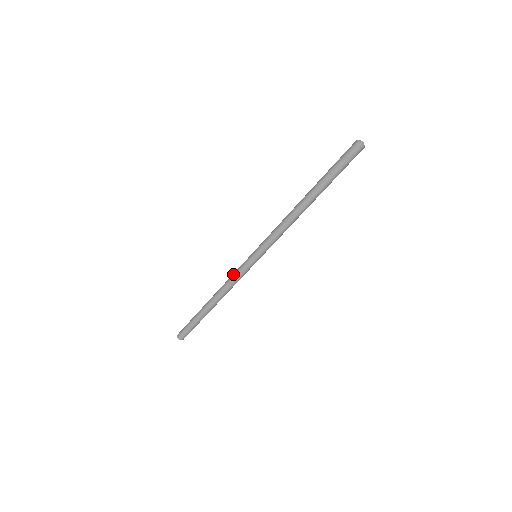
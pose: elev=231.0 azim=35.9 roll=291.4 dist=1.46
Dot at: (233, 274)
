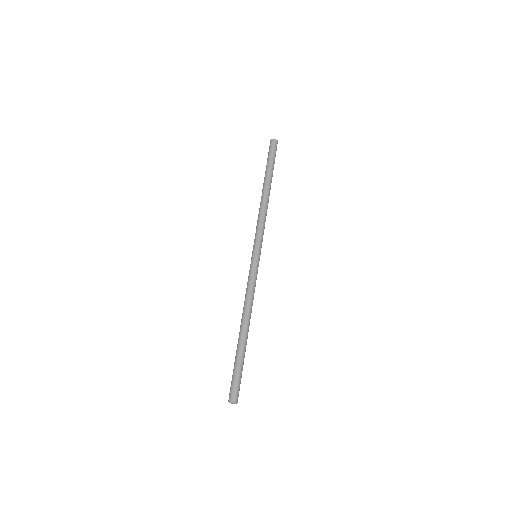
Dot at: (247, 284)
